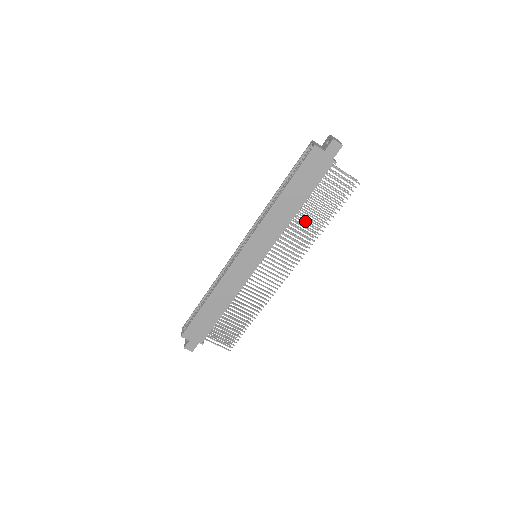
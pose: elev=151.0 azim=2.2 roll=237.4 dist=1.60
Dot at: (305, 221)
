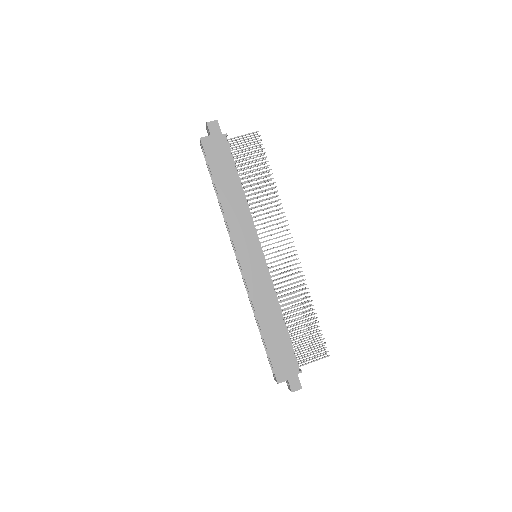
Dot at: occluded
